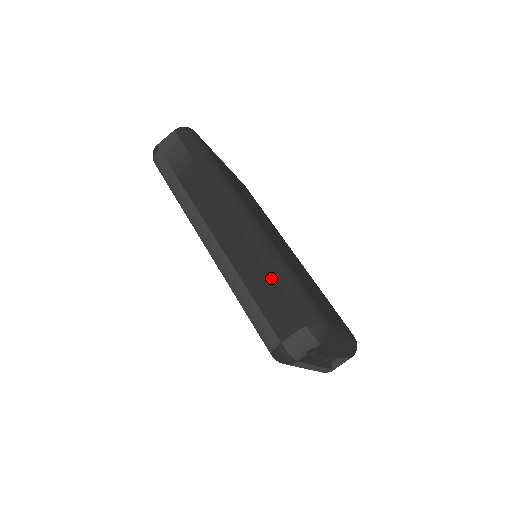
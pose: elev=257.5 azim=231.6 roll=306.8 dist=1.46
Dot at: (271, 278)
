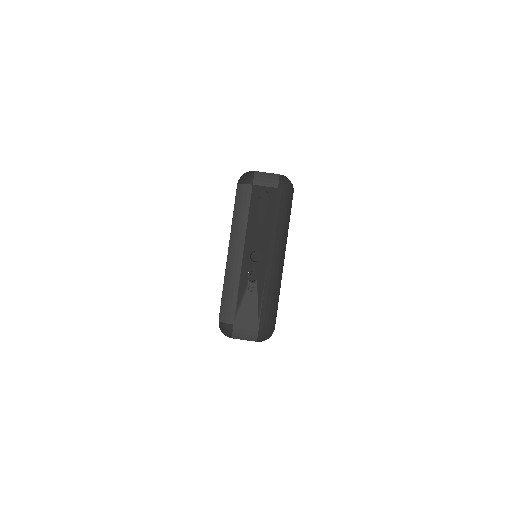
Dot at: occluded
